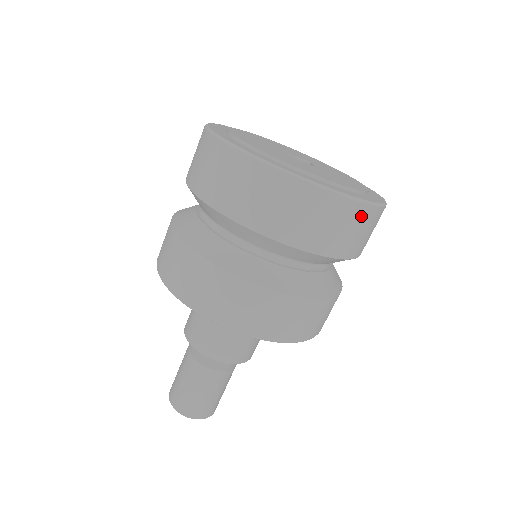
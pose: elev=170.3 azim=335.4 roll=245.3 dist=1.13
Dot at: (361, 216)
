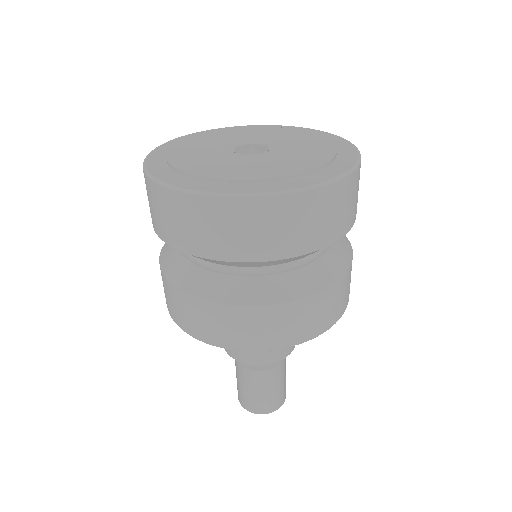
Dot at: (326, 199)
